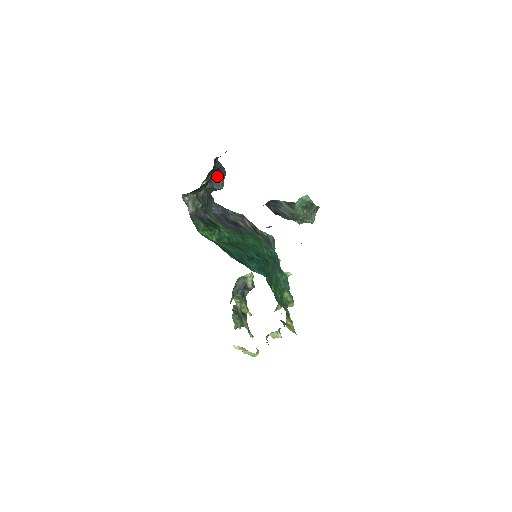
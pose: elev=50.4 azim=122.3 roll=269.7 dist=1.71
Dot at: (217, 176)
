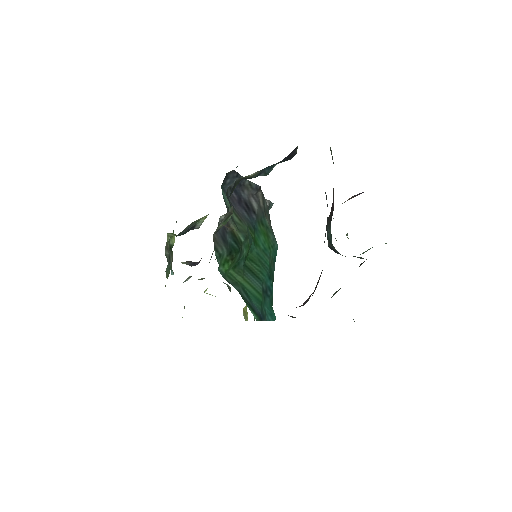
Dot at: occluded
